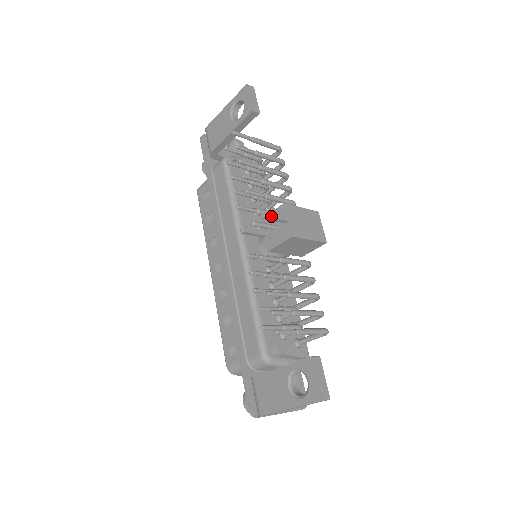
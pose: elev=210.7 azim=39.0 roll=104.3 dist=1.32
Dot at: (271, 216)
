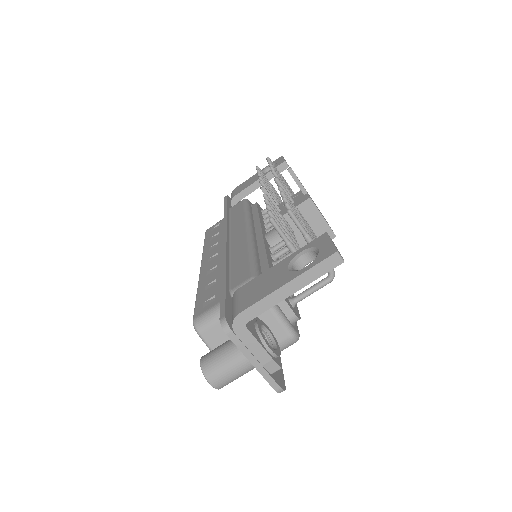
Dot at: (295, 174)
